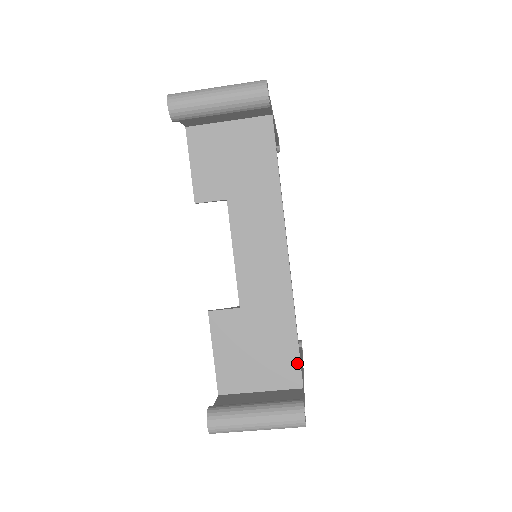
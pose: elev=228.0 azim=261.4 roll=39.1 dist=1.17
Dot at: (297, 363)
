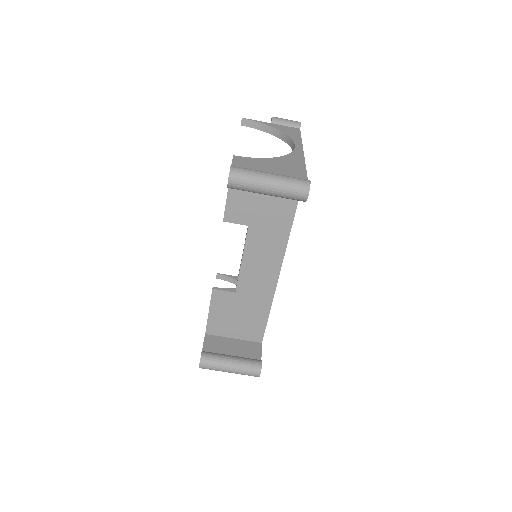
Dot at: (263, 330)
